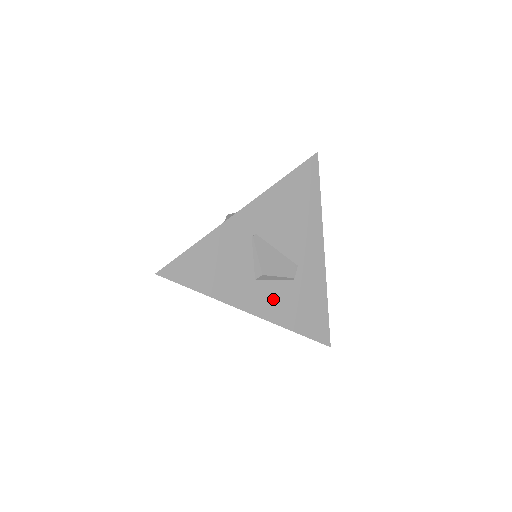
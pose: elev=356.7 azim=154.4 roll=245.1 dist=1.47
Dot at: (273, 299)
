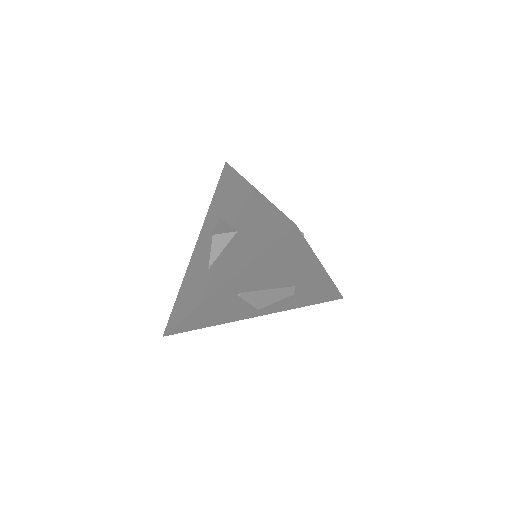
Dot at: (276, 305)
